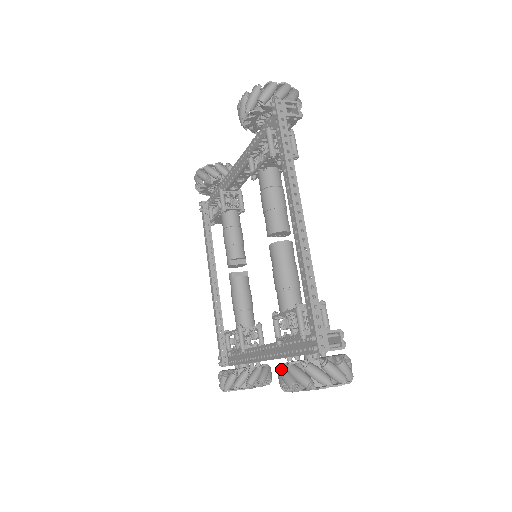
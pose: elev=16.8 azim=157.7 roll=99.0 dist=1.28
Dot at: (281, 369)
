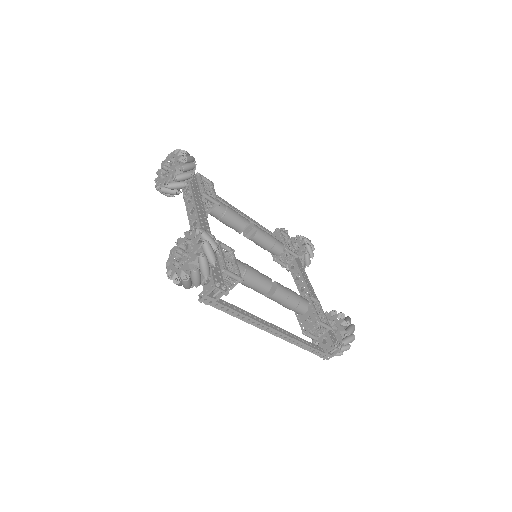
Dot at: occluded
